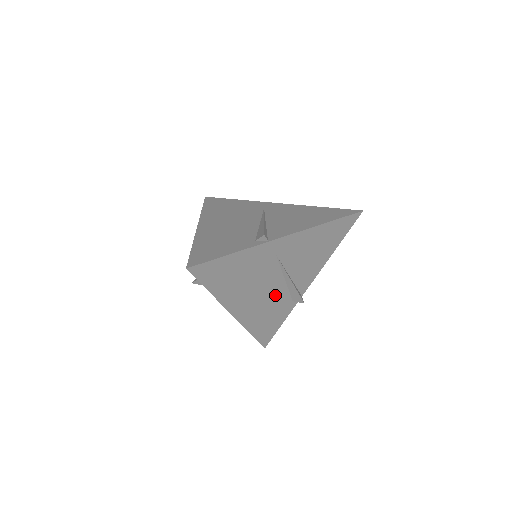
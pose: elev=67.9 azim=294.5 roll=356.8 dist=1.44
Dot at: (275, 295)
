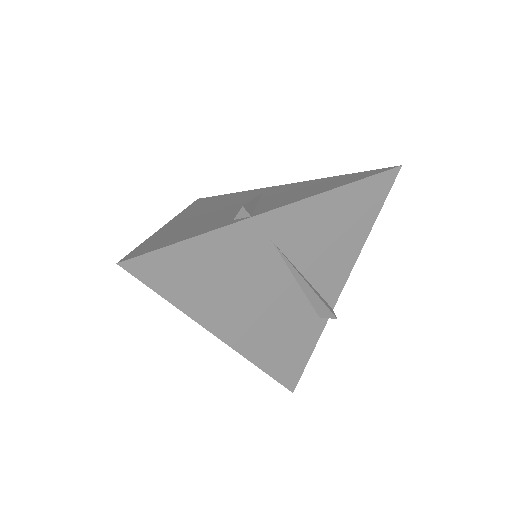
Dot at: (287, 308)
